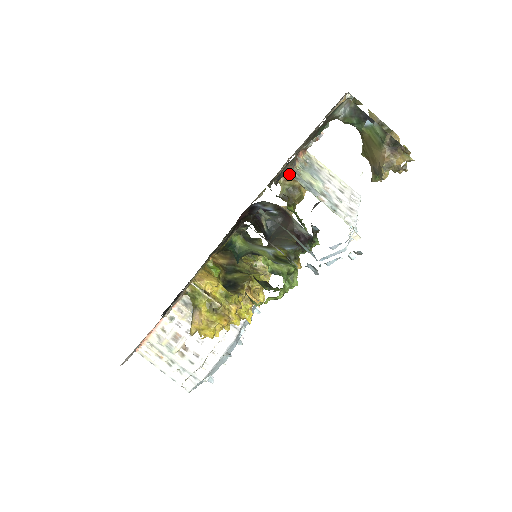
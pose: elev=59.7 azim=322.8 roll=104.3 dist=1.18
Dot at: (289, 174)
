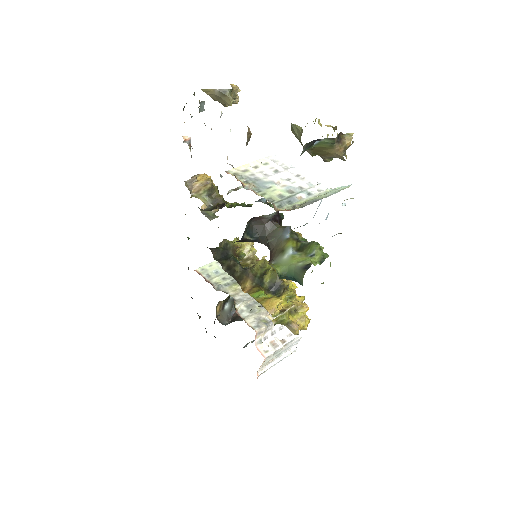
Dot at: (194, 185)
